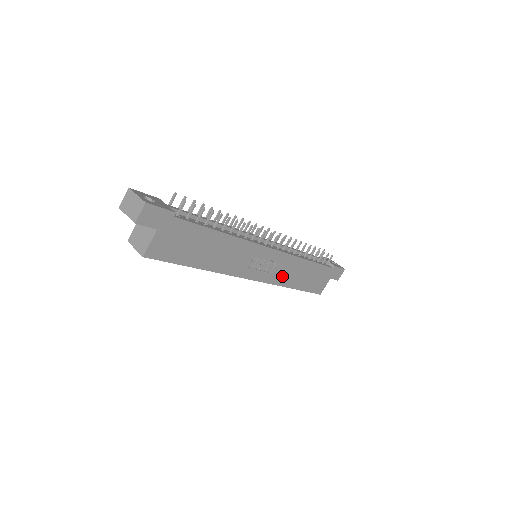
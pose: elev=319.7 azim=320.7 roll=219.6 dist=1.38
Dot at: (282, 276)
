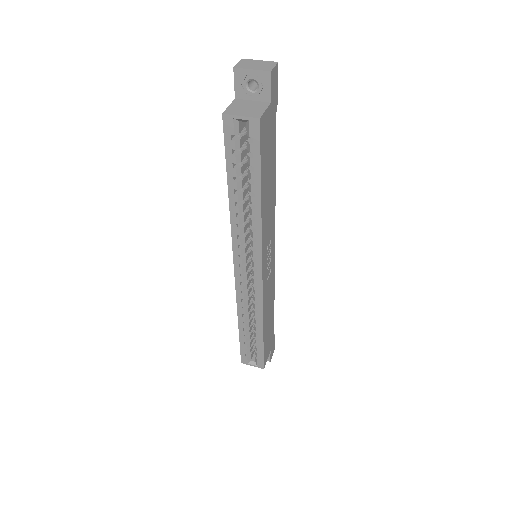
Dot at: (266, 299)
